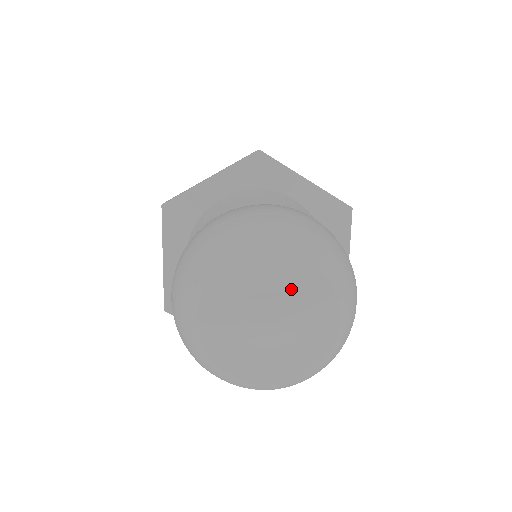
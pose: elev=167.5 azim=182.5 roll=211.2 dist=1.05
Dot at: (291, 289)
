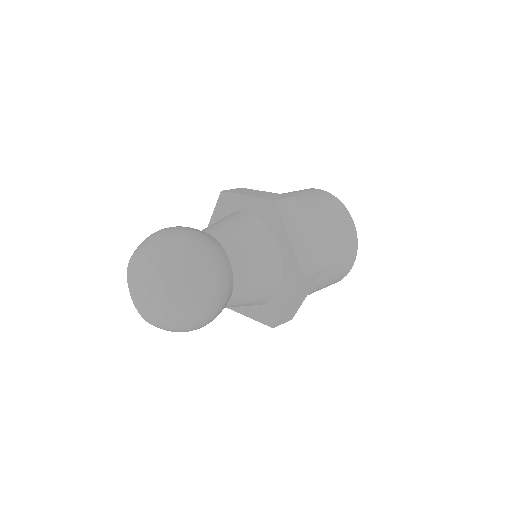
Dot at: (145, 271)
